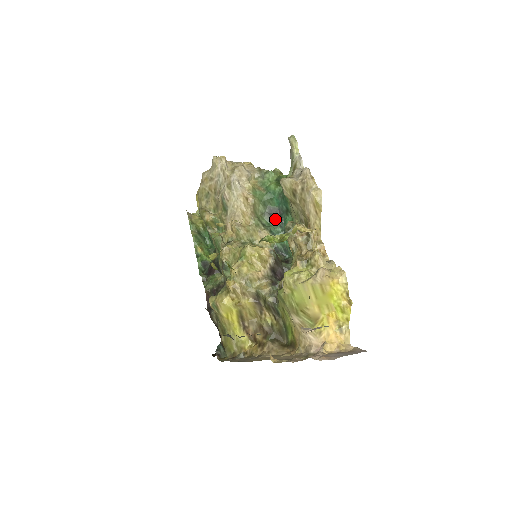
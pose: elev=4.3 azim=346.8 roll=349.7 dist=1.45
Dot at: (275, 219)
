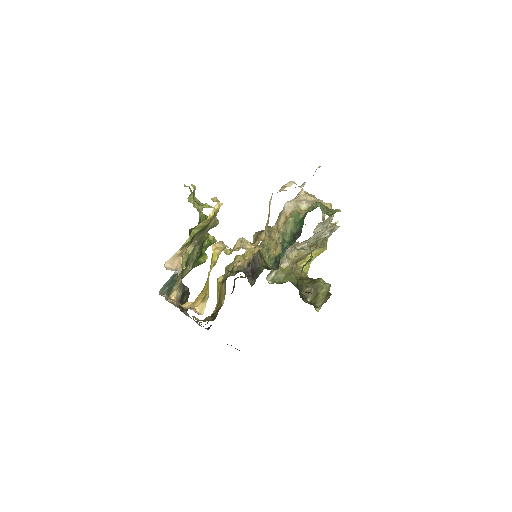
Dot at: (294, 239)
